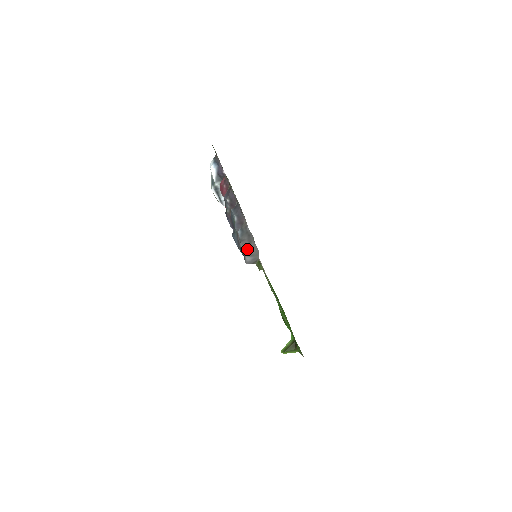
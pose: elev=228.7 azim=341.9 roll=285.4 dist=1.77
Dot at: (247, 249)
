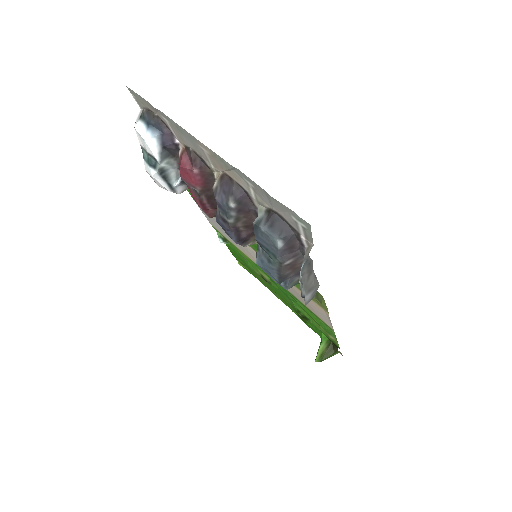
Dot at: (305, 284)
